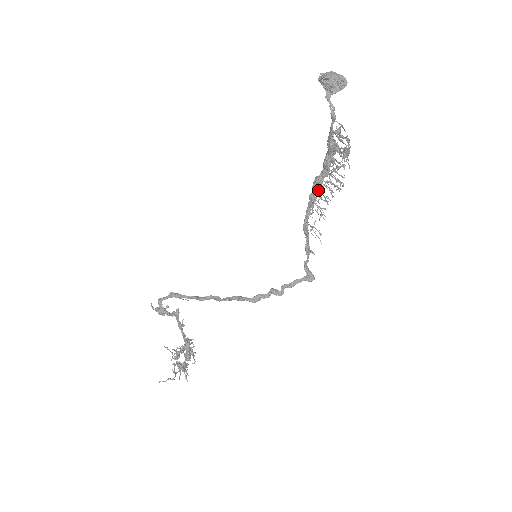
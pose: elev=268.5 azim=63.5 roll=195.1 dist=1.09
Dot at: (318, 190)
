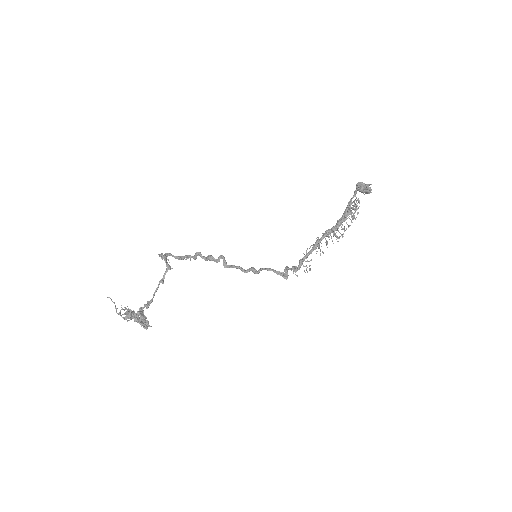
Dot at: (325, 231)
